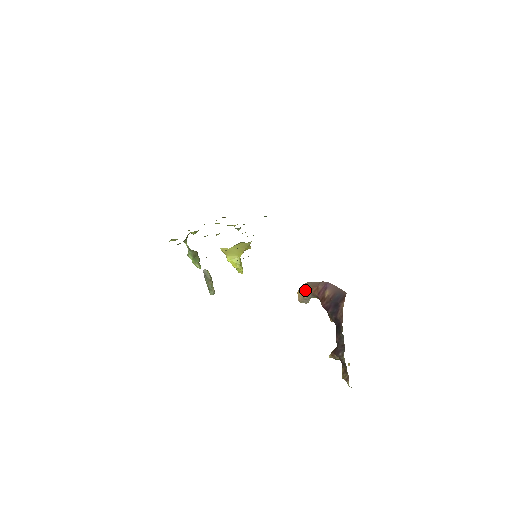
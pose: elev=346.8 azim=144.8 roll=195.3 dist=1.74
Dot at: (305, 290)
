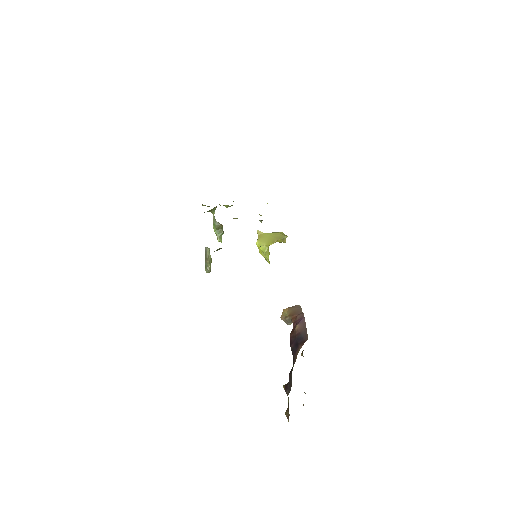
Dot at: (289, 312)
